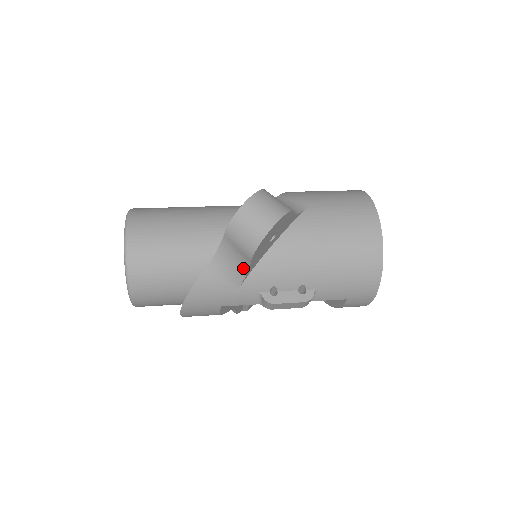
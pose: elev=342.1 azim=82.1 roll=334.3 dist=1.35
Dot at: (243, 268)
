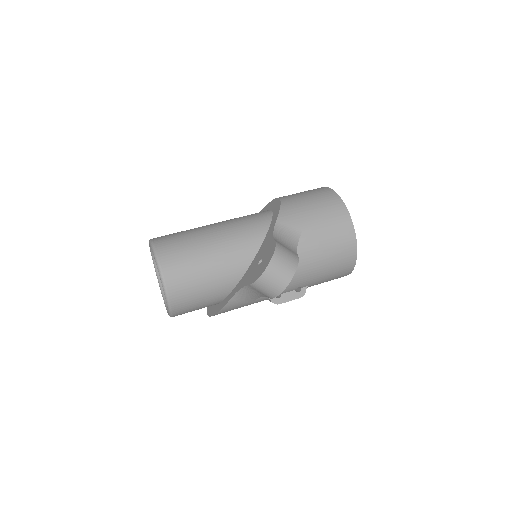
Dot at: (260, 296)
